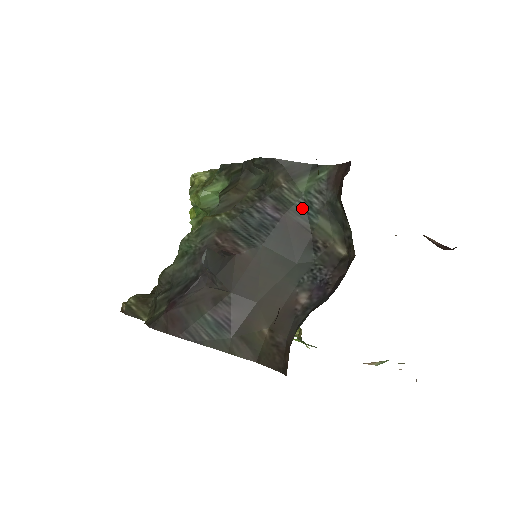
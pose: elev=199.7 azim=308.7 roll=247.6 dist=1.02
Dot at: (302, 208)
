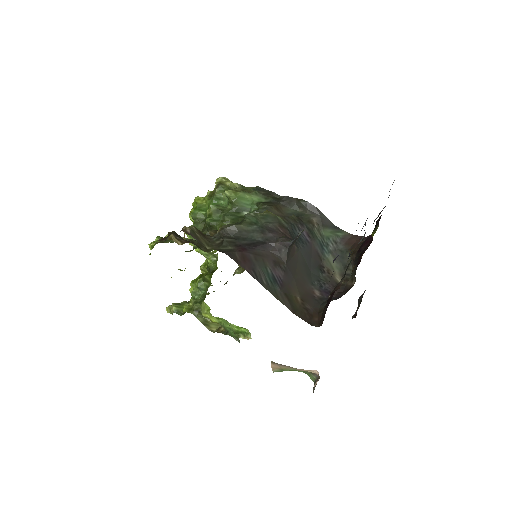
Dot at: (322, 244)
